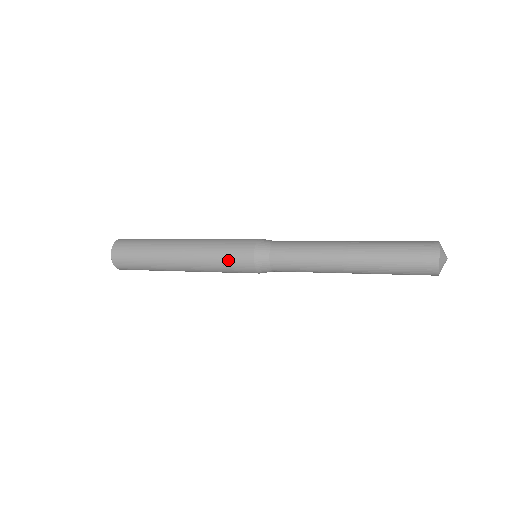
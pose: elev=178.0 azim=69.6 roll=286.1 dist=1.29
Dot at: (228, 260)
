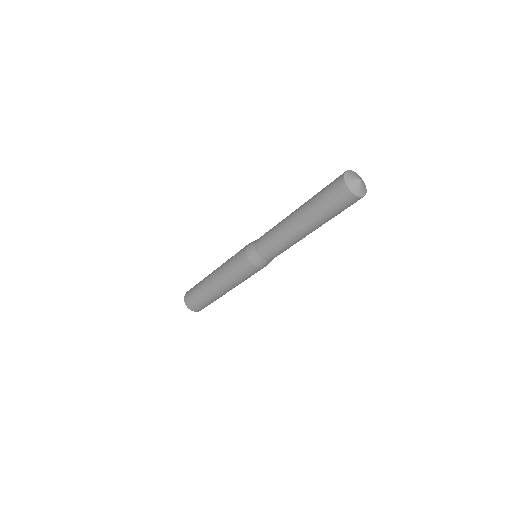
Dot at: occluded
